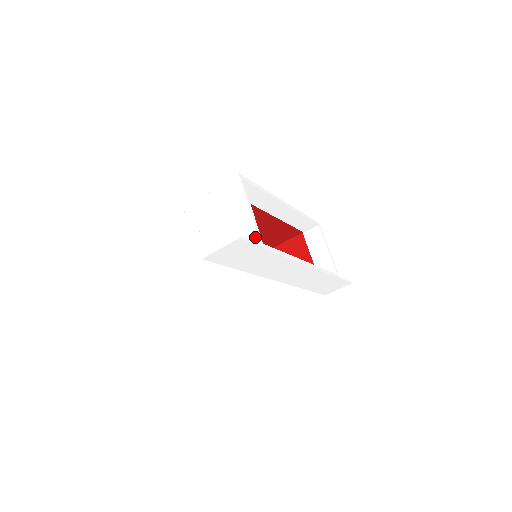
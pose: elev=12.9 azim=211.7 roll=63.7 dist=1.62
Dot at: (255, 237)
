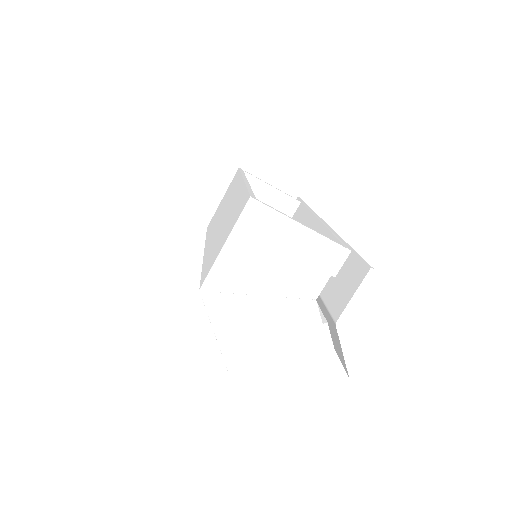
Dot at: (337, 248)
